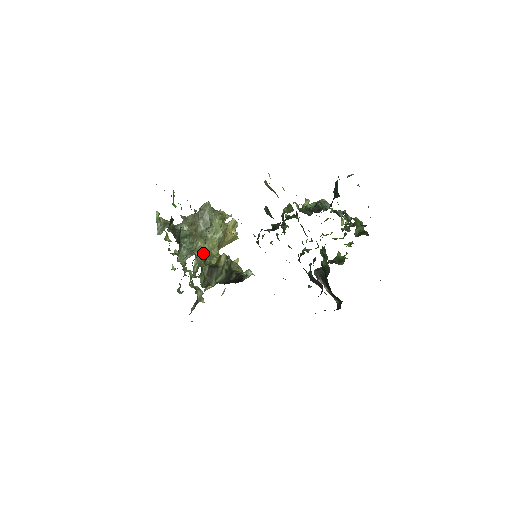
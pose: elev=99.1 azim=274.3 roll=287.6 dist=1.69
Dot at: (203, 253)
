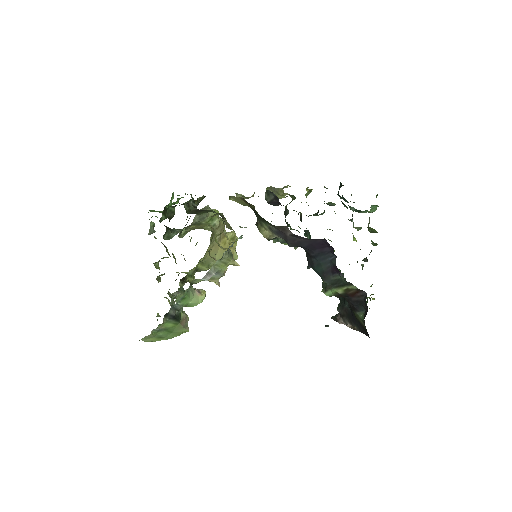
Dot at: (194, 229)
